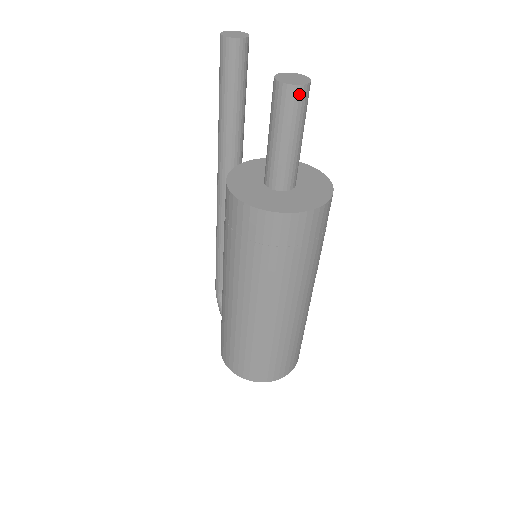
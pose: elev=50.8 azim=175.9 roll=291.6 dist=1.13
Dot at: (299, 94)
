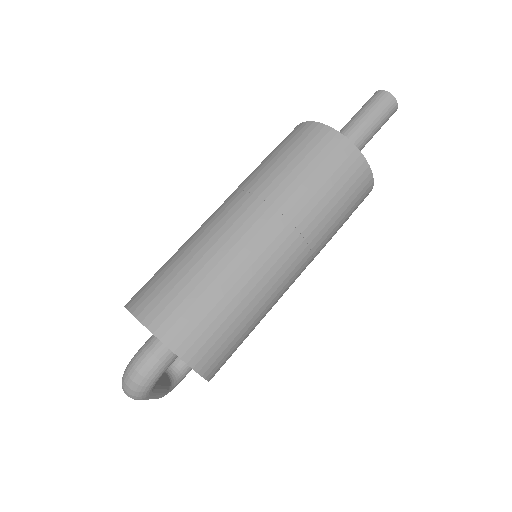
Dot at: (386, 97)
